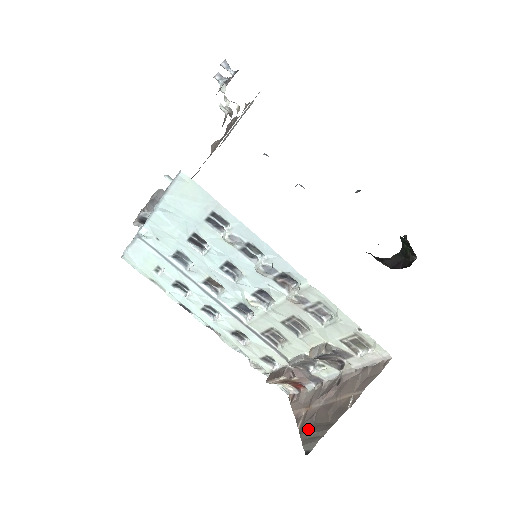
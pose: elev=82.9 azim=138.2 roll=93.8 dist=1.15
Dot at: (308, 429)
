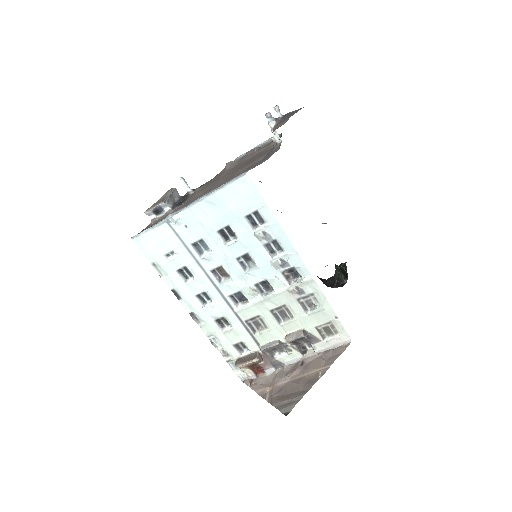
Dot at: (280, 399)
